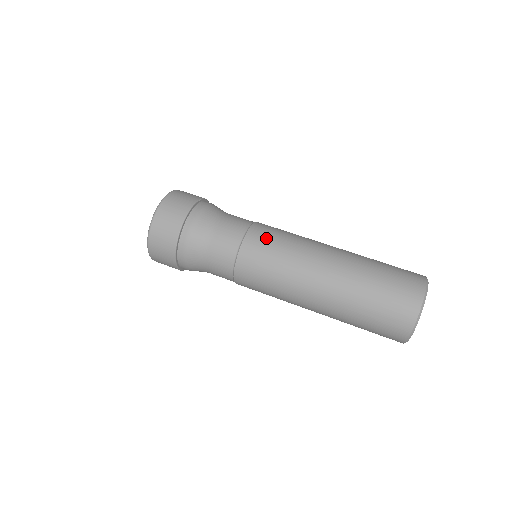
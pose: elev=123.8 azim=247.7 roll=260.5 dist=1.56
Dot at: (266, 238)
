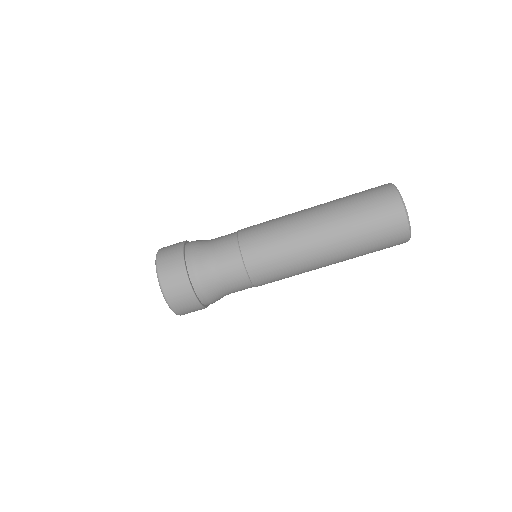
Dot at: (266, 268)
